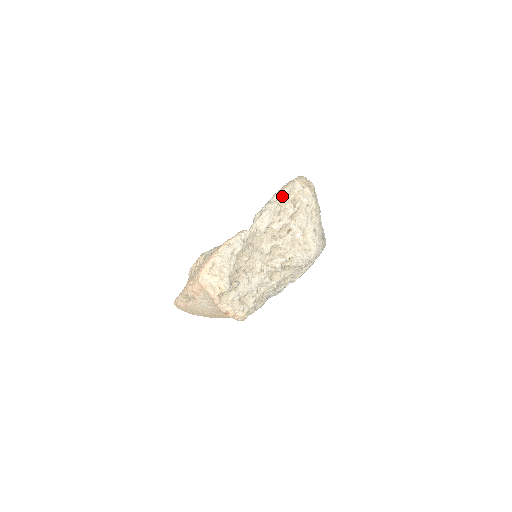
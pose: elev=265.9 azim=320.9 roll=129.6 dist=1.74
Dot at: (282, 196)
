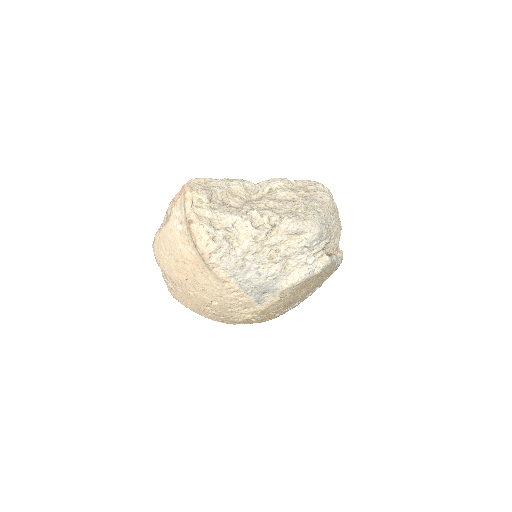
Dot at: (299, 181)
